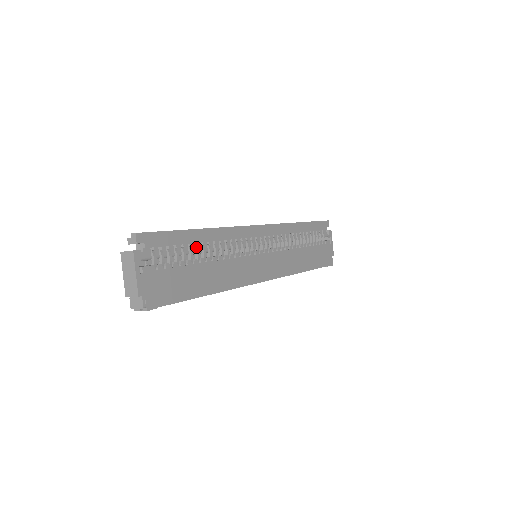
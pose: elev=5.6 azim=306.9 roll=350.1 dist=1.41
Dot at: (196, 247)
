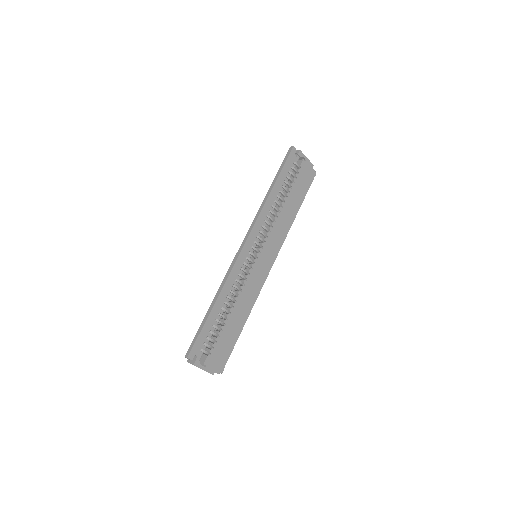
Dot at: (219, 315)
